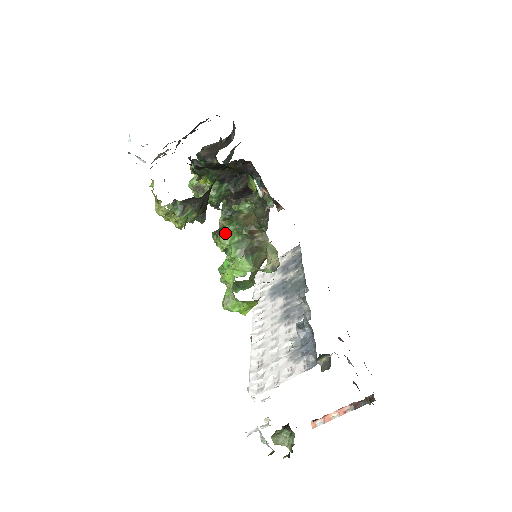
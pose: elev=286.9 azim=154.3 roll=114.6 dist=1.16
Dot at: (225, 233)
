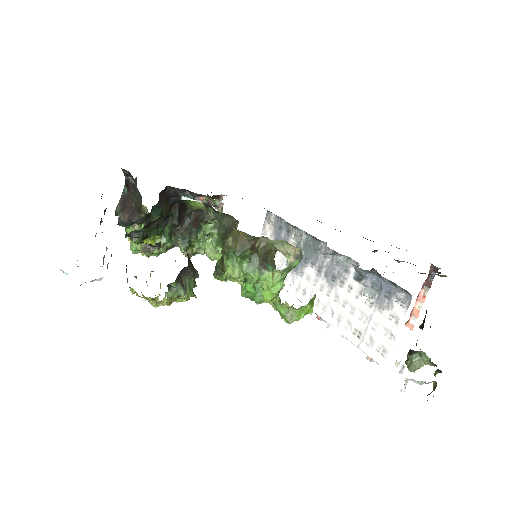
Dot at: (232, 269)
